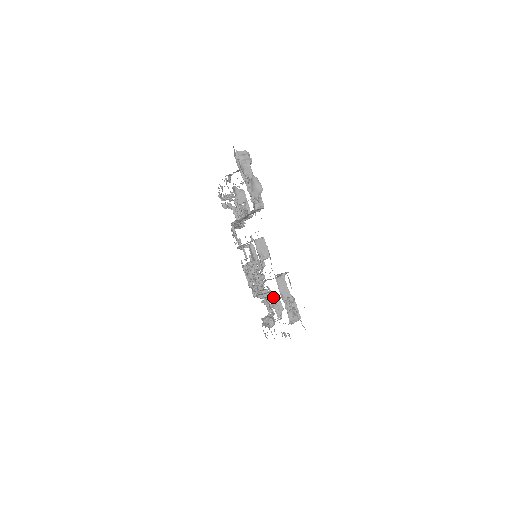
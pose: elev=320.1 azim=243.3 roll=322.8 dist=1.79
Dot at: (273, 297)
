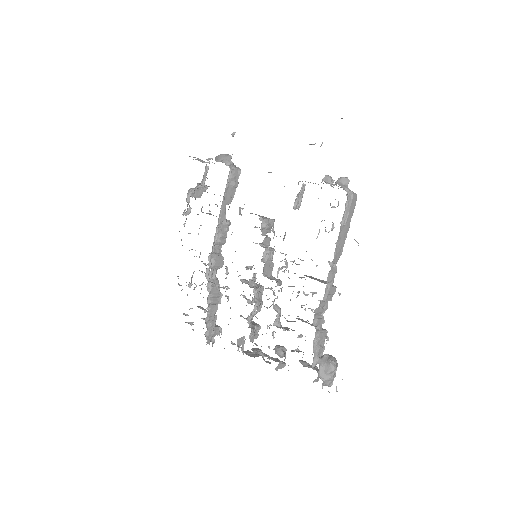
Dot at: (307, 276)
